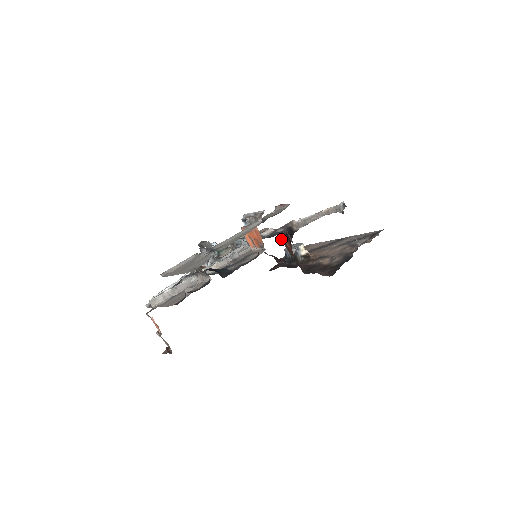
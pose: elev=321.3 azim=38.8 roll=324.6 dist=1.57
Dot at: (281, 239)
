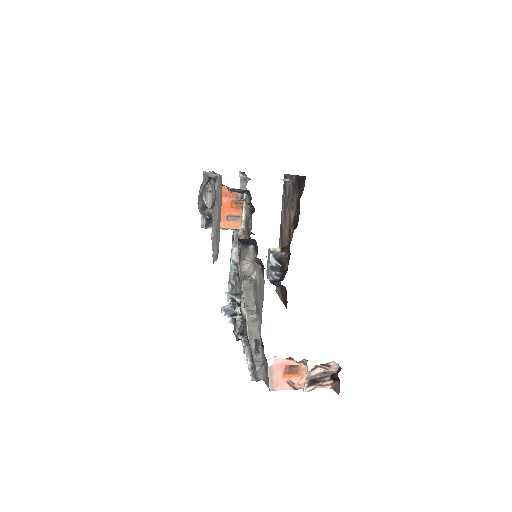
Dot at: occluded
